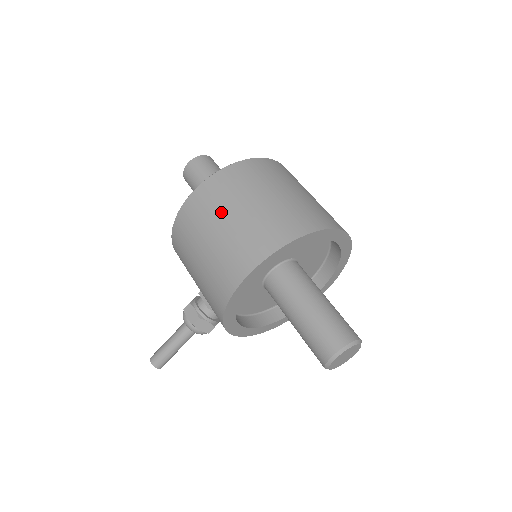
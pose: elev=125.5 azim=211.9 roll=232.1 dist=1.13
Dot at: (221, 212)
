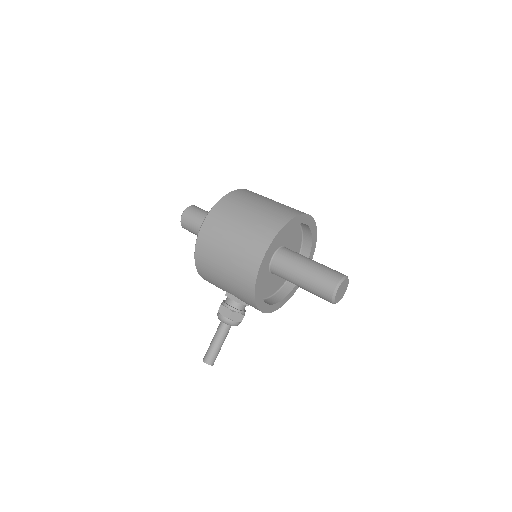
Dot at: (229, 227)
